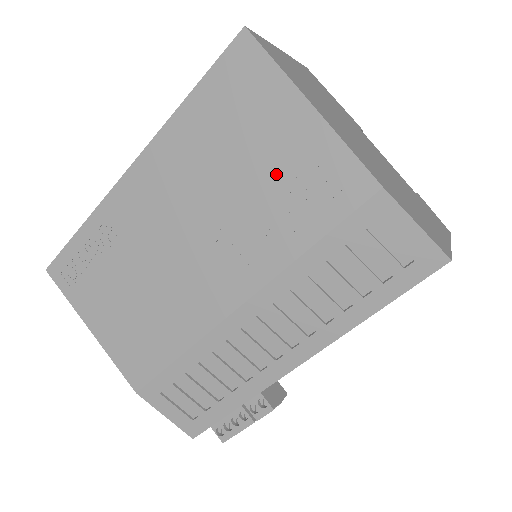
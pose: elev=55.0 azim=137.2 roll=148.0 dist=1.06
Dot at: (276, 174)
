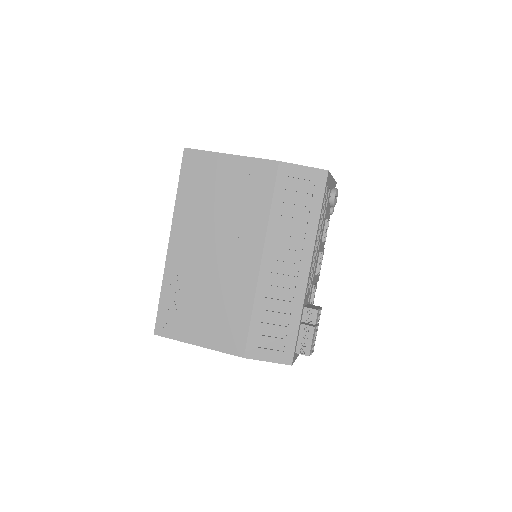
Dot at: (235, 190)
